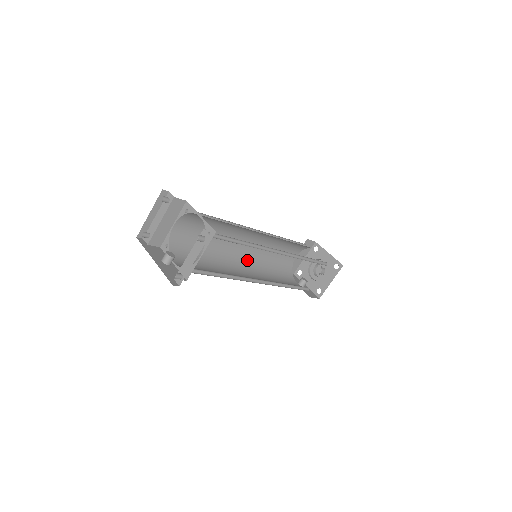
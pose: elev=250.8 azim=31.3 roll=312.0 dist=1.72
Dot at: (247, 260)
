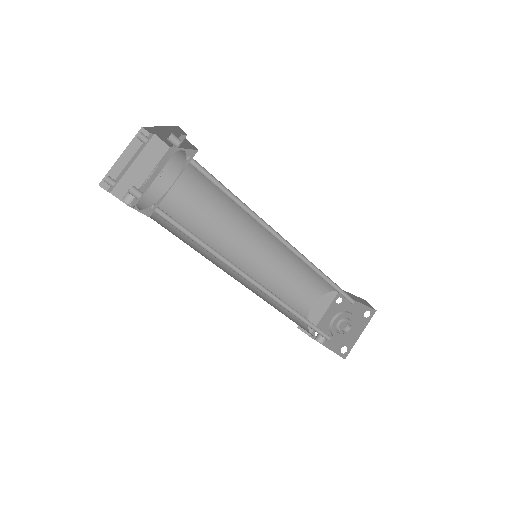
Dot at: occluded
